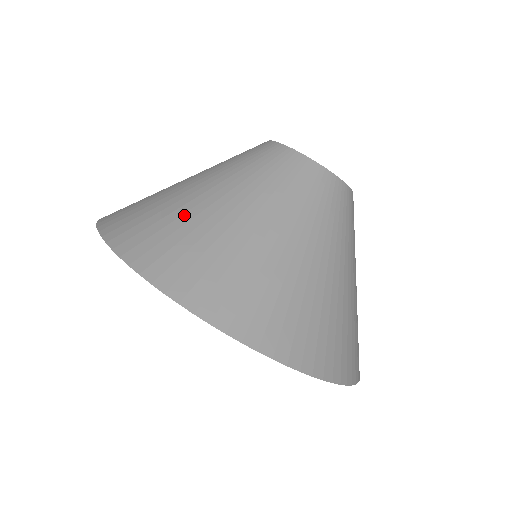
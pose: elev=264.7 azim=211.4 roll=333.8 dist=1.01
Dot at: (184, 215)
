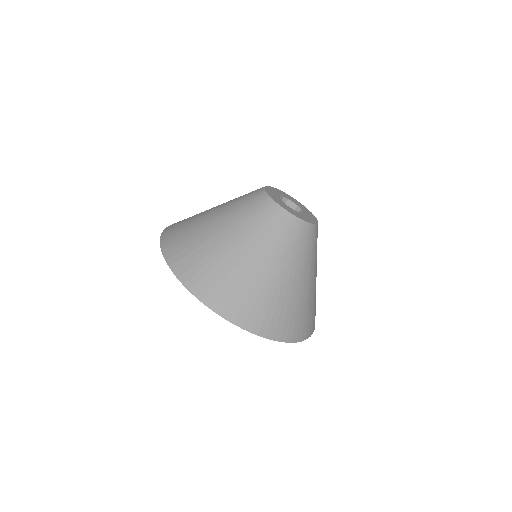
Dot at: (208, 247)
